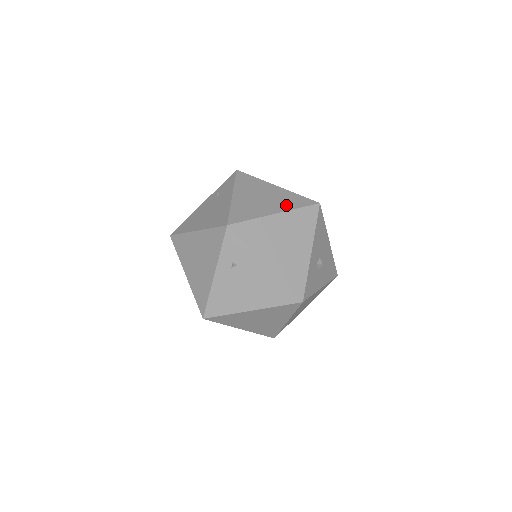
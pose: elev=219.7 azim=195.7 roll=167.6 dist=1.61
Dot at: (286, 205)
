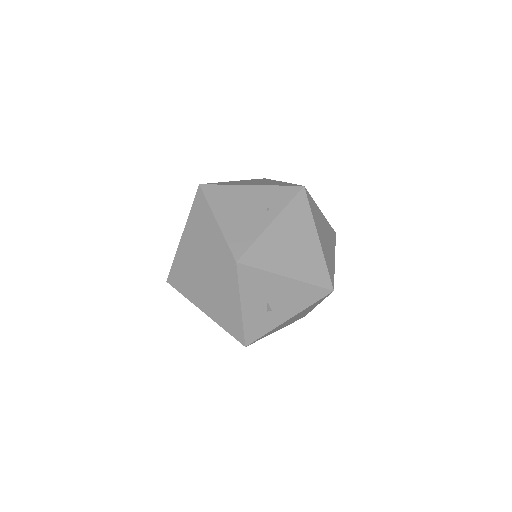
Dot at: (210, 260)
